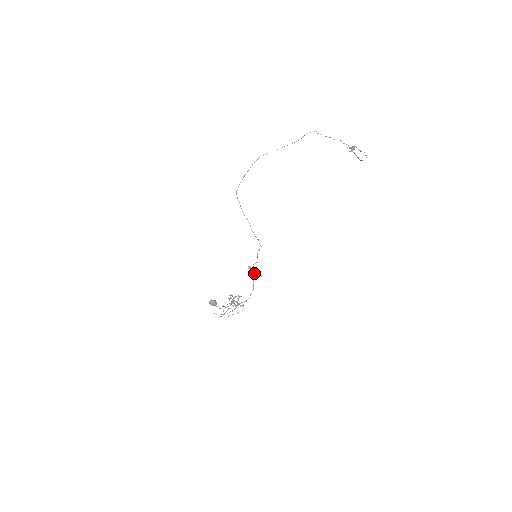
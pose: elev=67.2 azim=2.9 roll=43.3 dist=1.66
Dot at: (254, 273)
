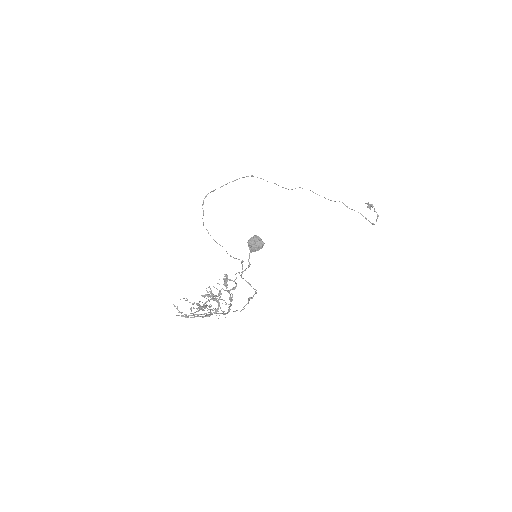
Dot at: (236, 283)
